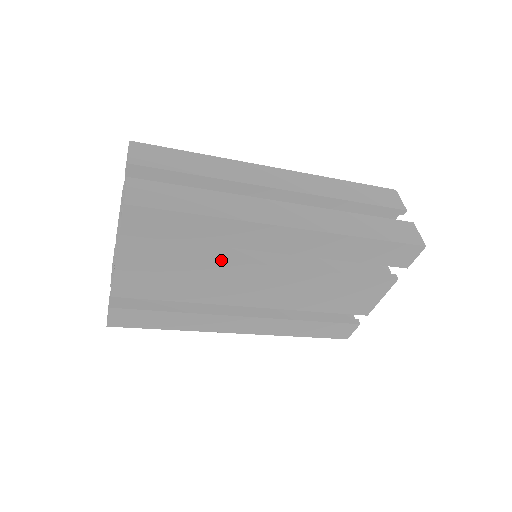
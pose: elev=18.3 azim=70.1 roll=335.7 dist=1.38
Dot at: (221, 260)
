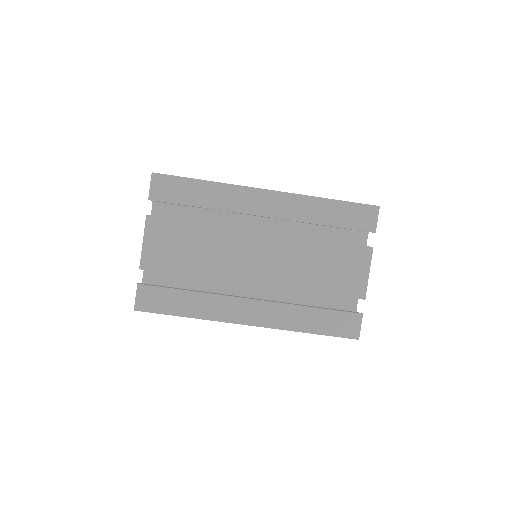
Dot at: (220, 225)
